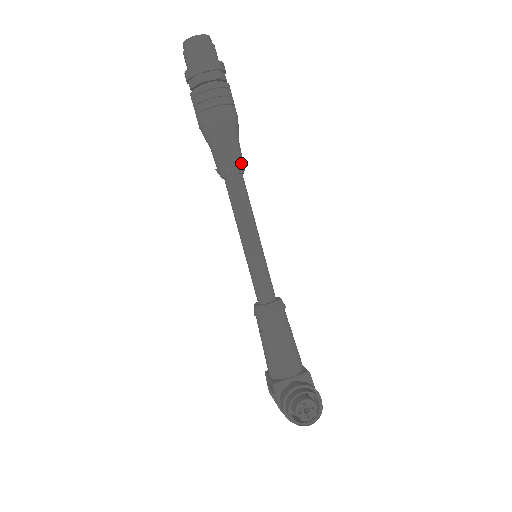
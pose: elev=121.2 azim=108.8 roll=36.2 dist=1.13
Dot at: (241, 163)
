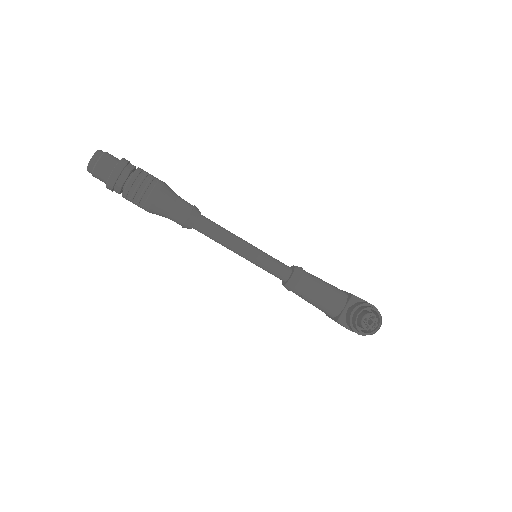
Dot at: (193, 210)
